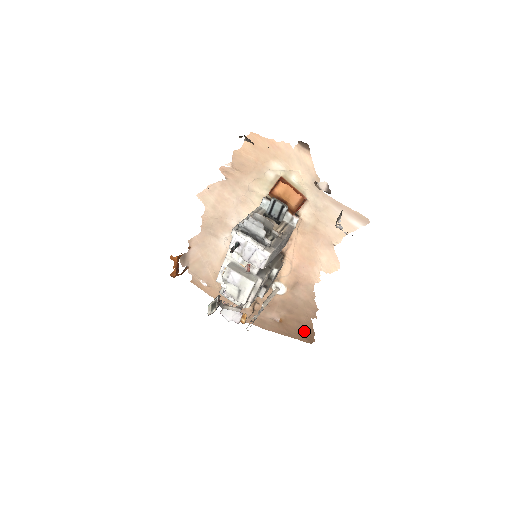
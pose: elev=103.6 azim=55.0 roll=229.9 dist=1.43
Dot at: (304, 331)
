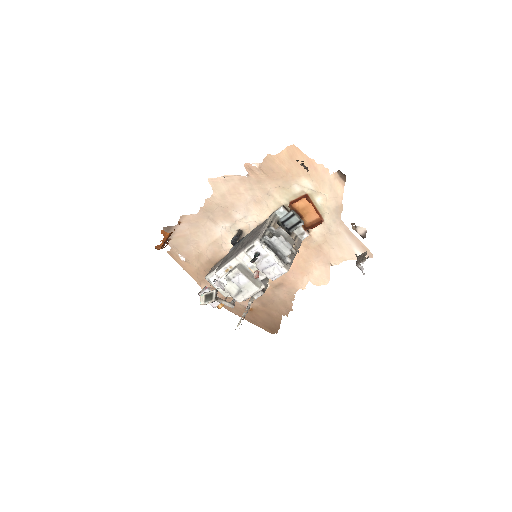
Dot at: (270, 323)
